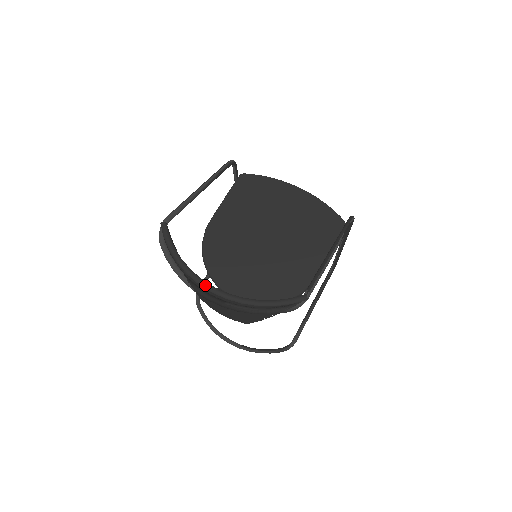
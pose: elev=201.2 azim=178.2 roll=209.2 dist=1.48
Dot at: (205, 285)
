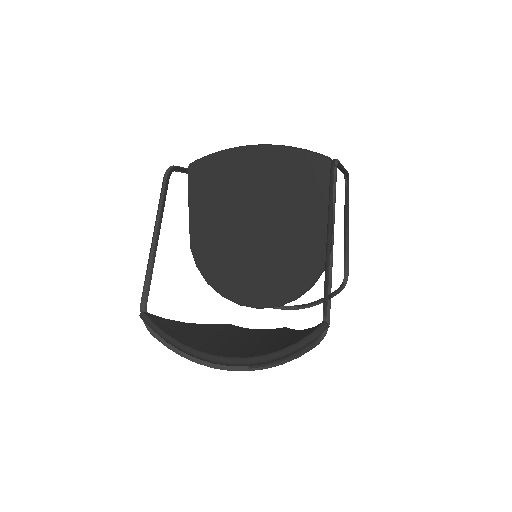
Dot at: (219, 361)
